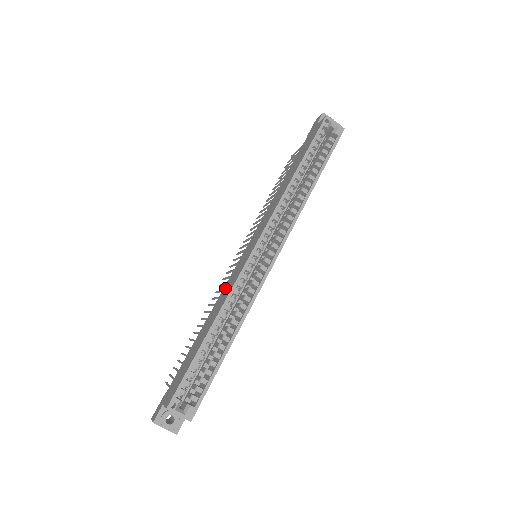
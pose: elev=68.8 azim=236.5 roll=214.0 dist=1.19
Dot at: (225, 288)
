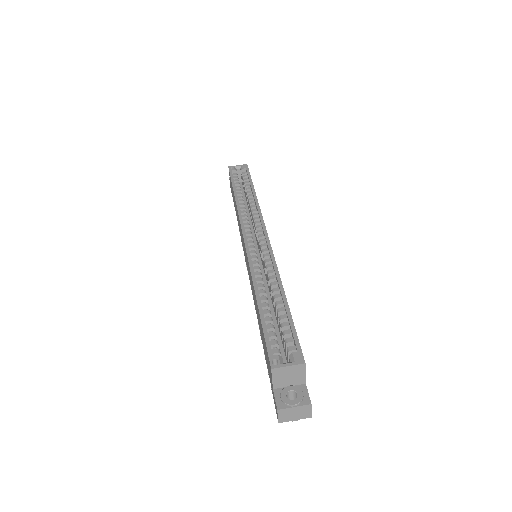
Dot at: (251, 287)
